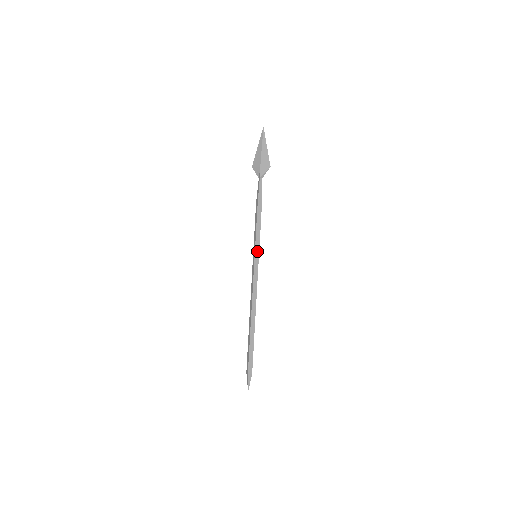
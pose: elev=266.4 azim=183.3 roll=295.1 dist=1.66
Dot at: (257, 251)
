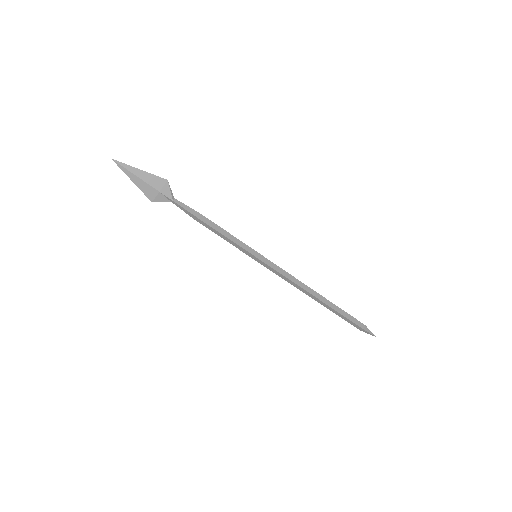
Dot at: (252, 252)
